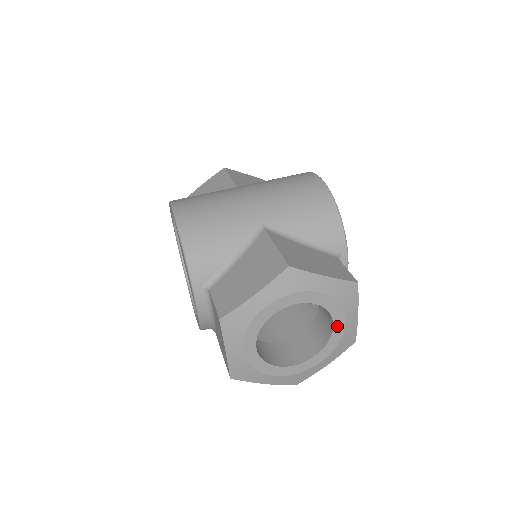
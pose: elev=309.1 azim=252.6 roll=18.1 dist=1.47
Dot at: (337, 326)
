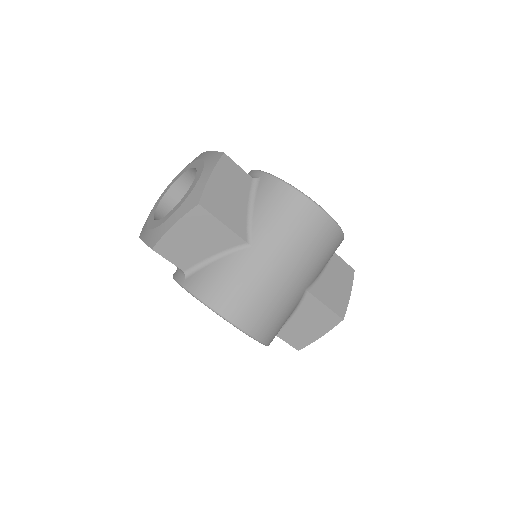
Dot at: occluded
